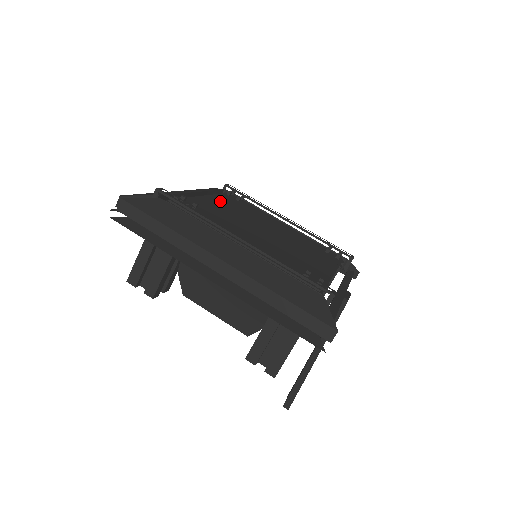
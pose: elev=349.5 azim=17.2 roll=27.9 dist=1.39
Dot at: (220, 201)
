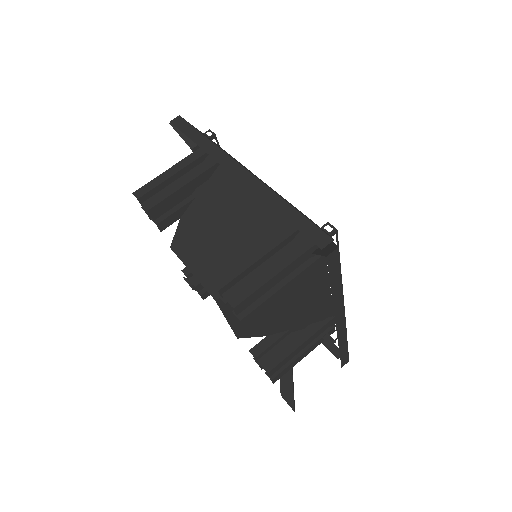
Dot at: occluded
